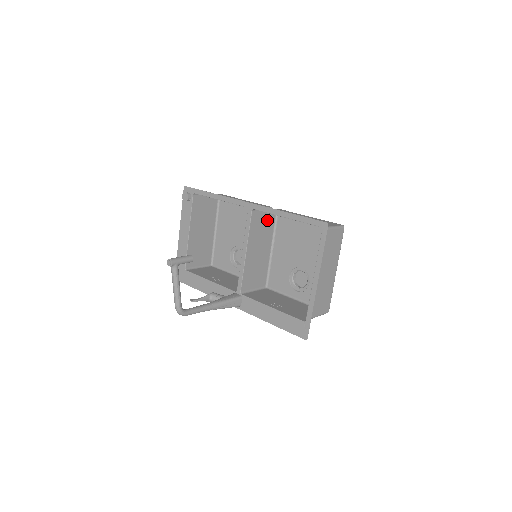
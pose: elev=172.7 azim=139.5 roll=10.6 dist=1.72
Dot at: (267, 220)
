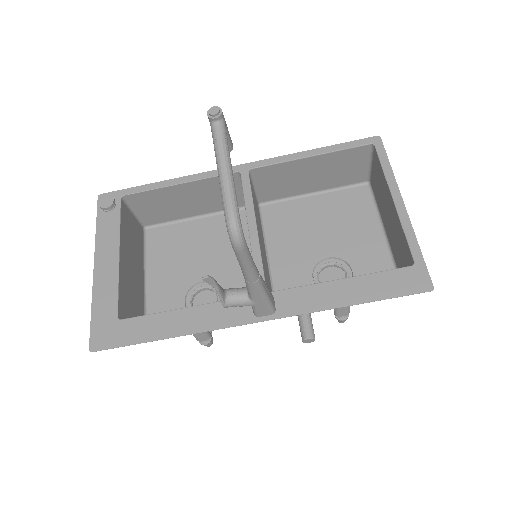
Dot at: occluded
